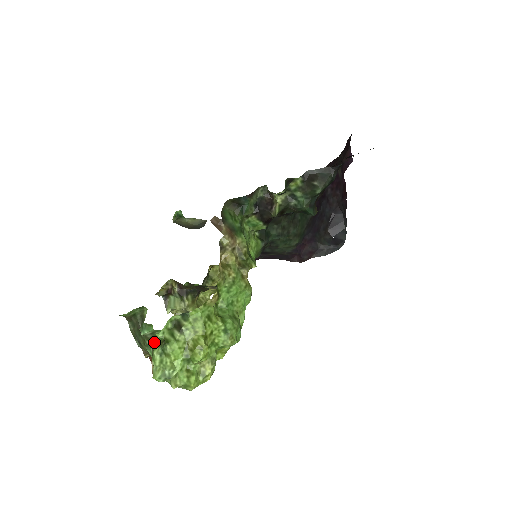
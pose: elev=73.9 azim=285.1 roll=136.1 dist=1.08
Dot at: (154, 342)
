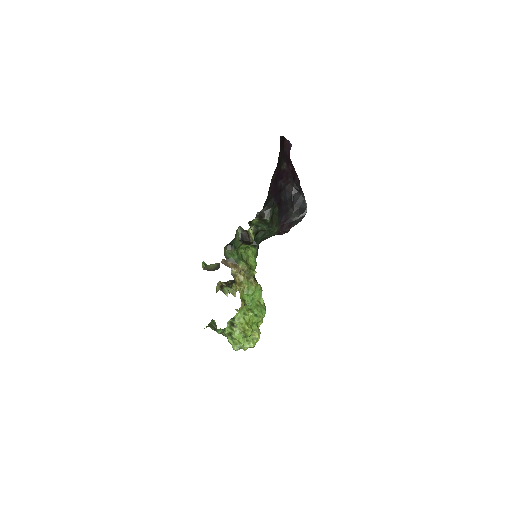
Dot at: (226, 333)
